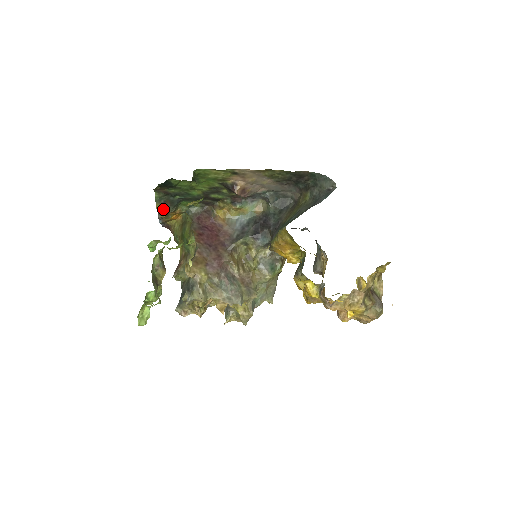
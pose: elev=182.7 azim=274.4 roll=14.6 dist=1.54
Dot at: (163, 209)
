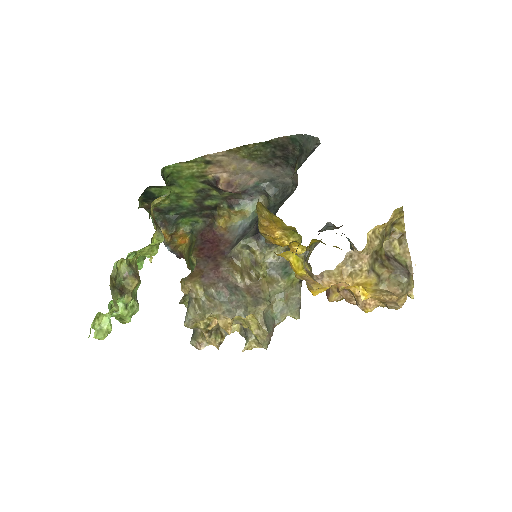
Dot at: (163, 231)
